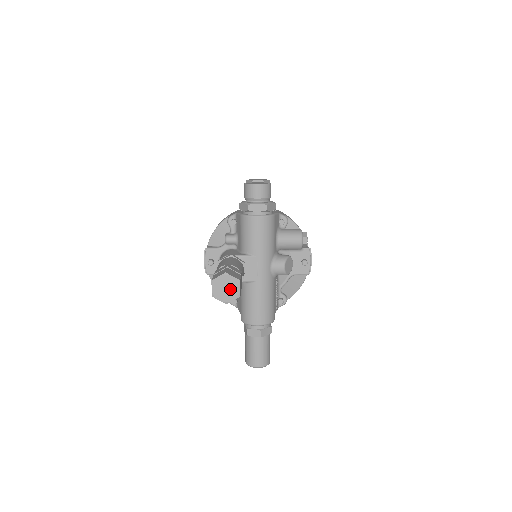
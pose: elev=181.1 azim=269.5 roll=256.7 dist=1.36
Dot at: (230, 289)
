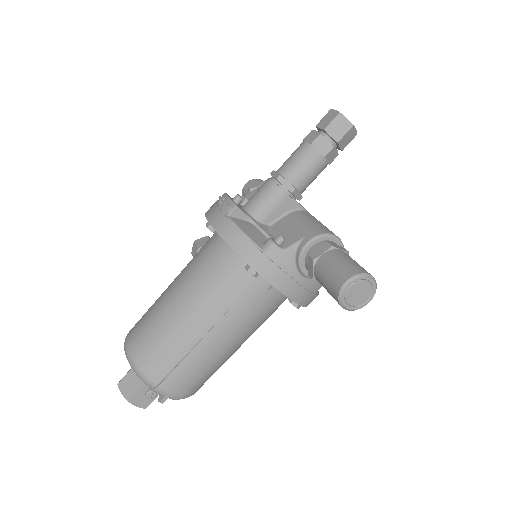
Dot at: occluded
